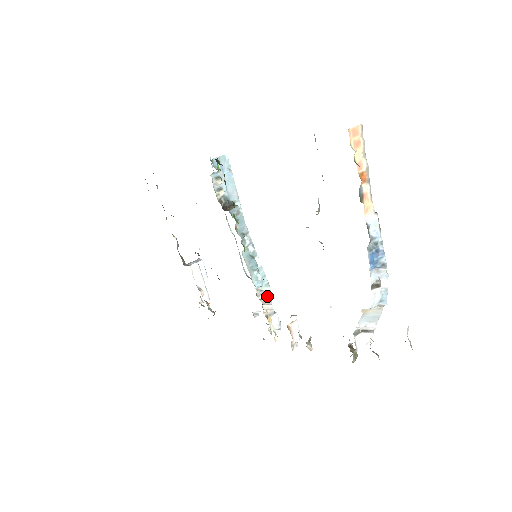
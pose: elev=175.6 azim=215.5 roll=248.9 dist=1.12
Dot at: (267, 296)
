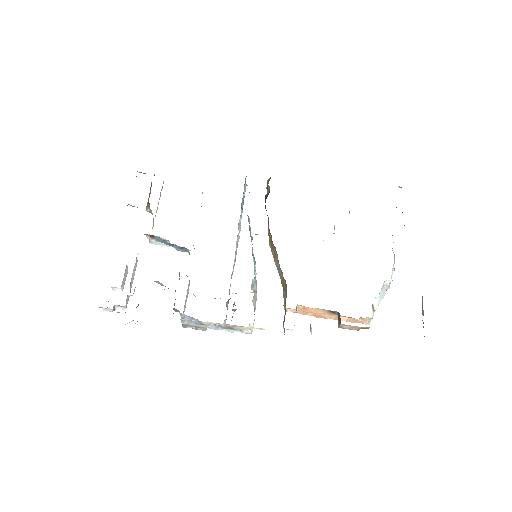
Dot at: (255, 293)
